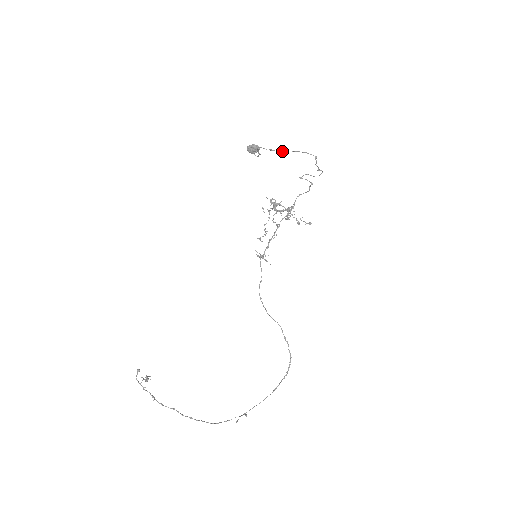
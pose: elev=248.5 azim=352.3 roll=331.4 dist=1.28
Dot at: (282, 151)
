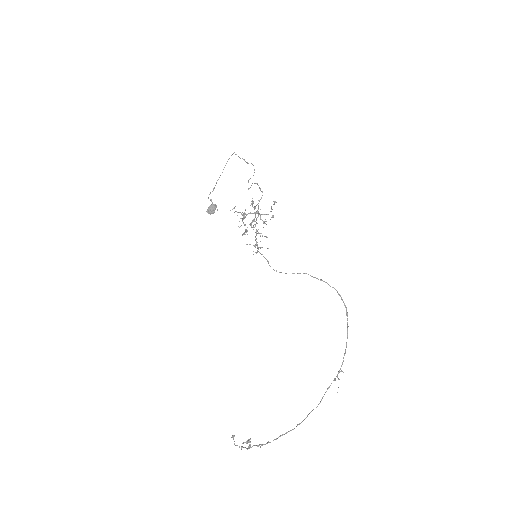
Dot at: occluded
